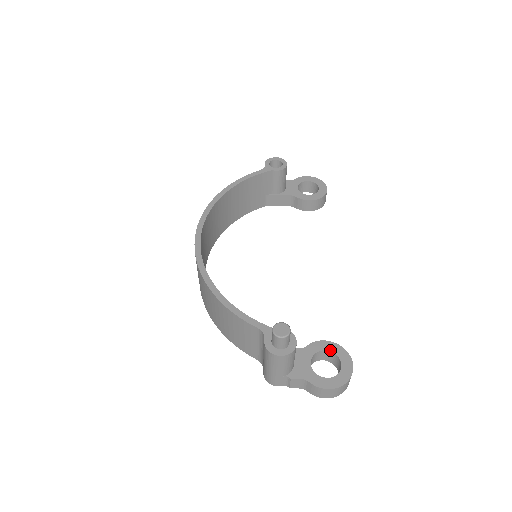
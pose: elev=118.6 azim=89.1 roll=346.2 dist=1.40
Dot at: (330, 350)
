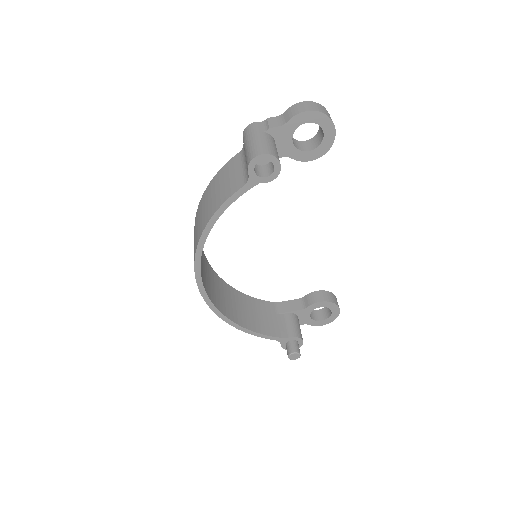
Dot at: occluded
